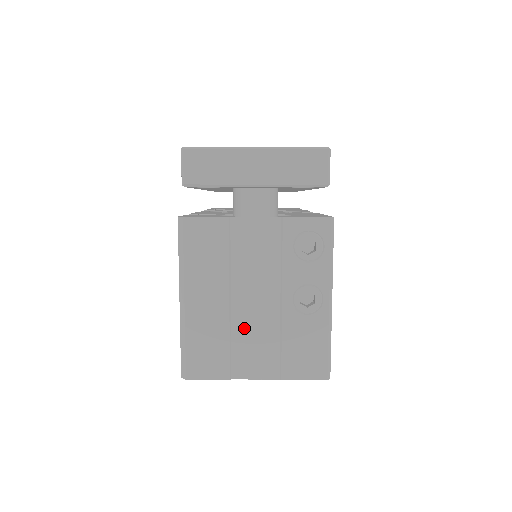
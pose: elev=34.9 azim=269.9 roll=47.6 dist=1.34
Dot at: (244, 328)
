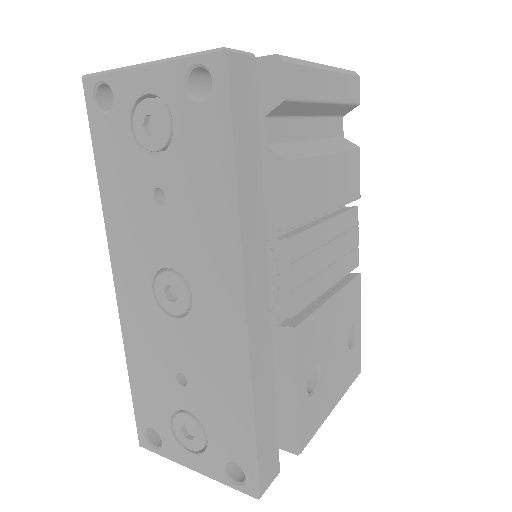
Dot at: occluded
